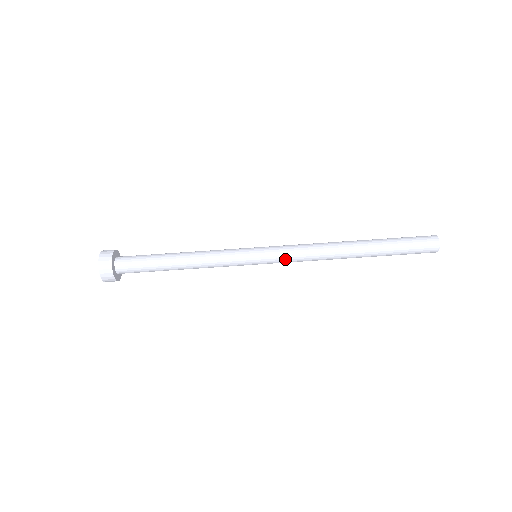
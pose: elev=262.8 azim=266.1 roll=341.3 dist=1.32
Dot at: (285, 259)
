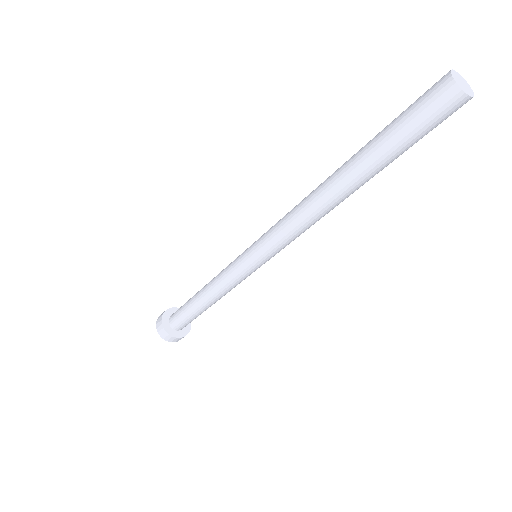
Dot at: (281, 248)
